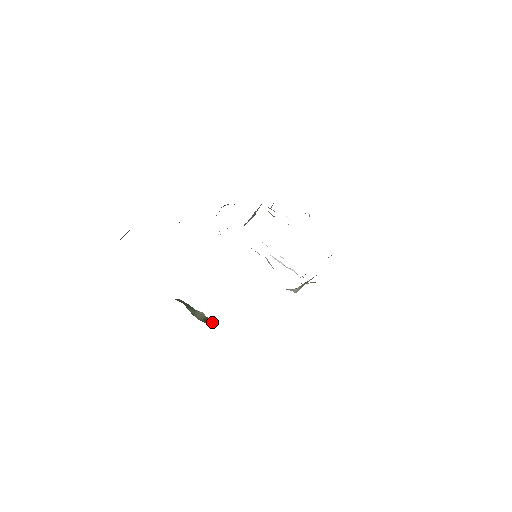
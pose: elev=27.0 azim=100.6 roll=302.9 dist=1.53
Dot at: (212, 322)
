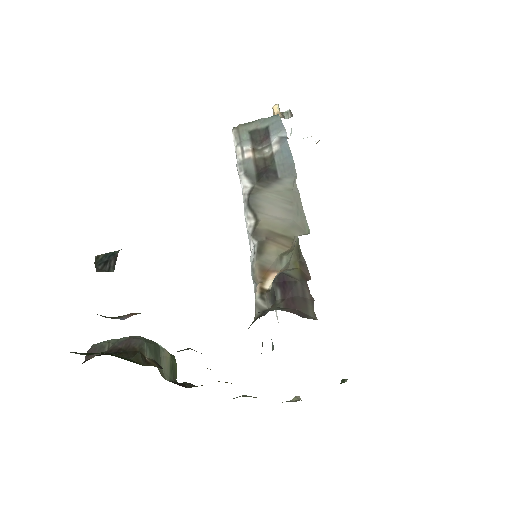
Dot at: (175, 363)
